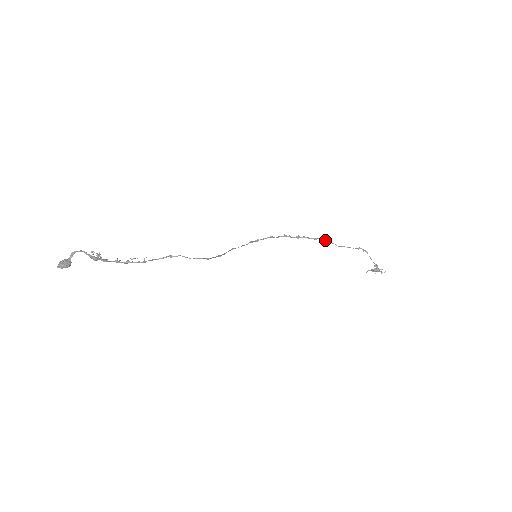
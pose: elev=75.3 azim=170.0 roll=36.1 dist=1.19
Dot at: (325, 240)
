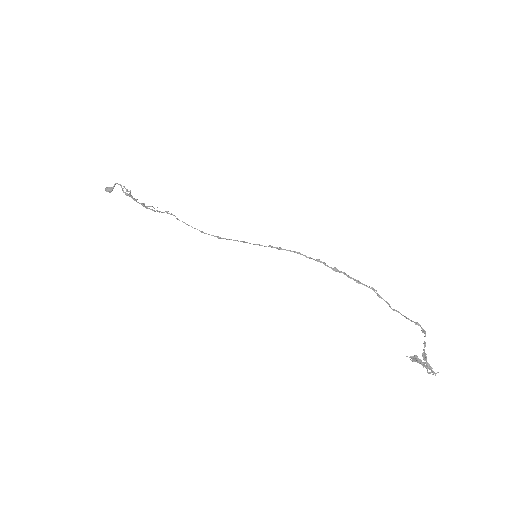
Dot at: (374, 291)
